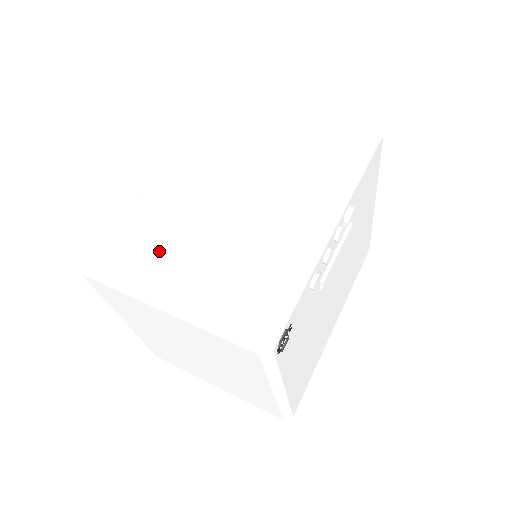
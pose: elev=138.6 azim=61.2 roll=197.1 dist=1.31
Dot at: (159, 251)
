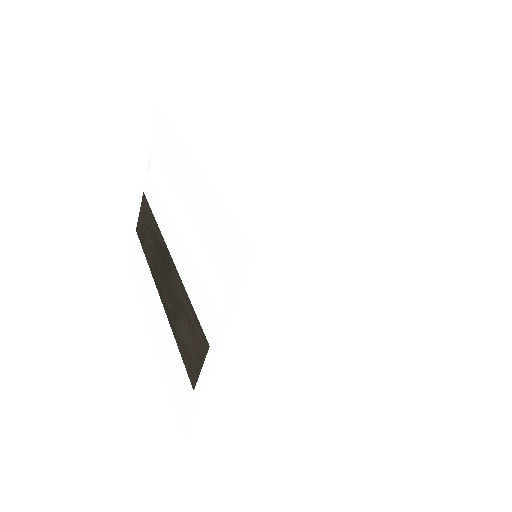
Dot at: (292, 214)
